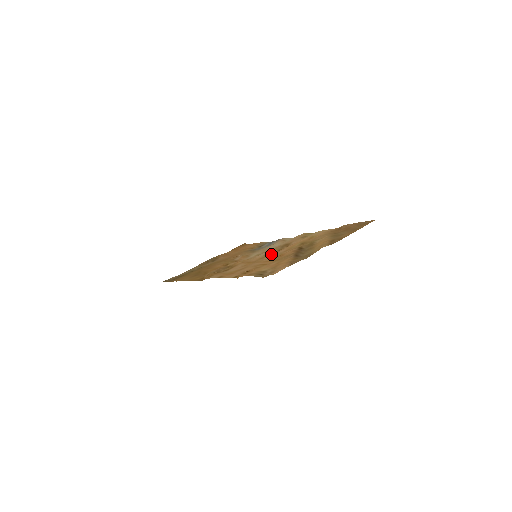
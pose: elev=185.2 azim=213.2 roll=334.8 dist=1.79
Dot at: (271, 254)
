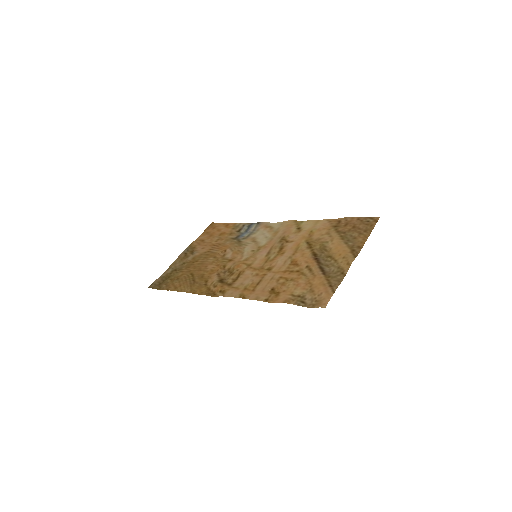
Dot at: (275, 255)
